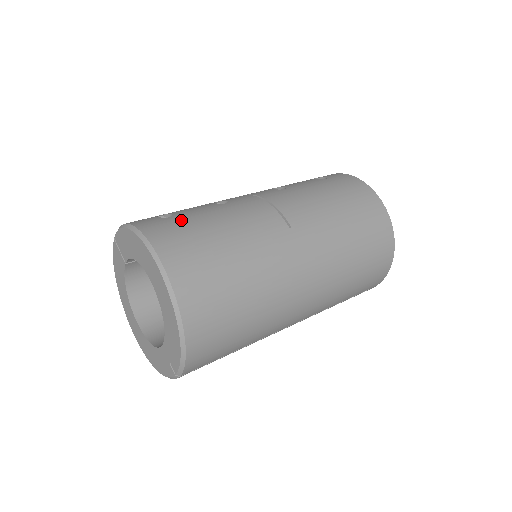
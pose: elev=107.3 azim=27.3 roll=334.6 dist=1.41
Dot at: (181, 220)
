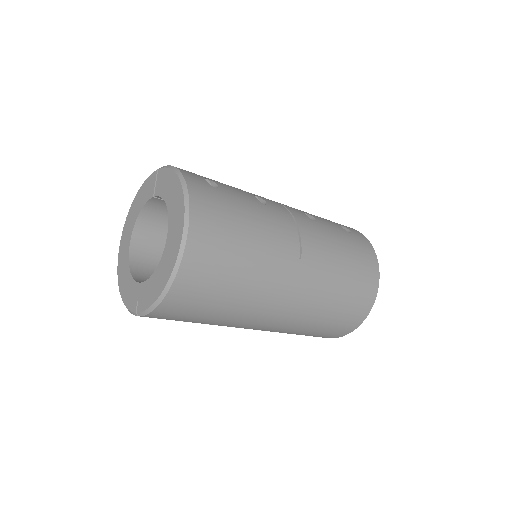
Dot at: (223, 197)
